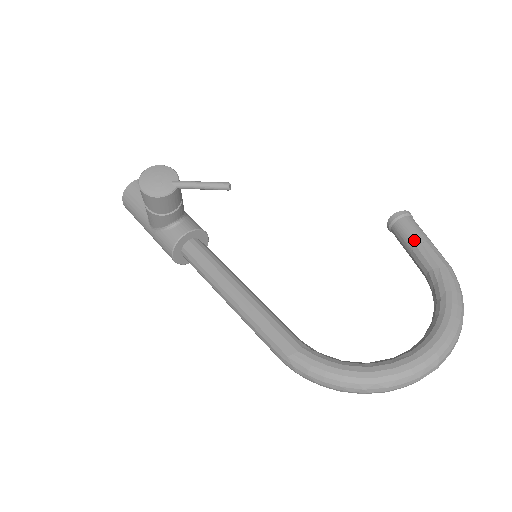
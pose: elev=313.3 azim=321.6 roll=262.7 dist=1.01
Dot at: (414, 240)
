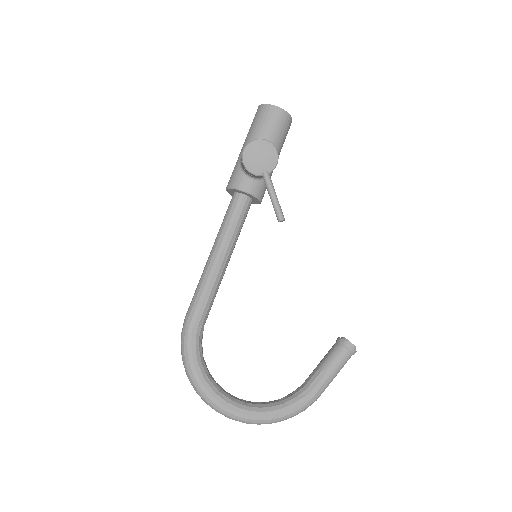
Dot at: (327, 366)
